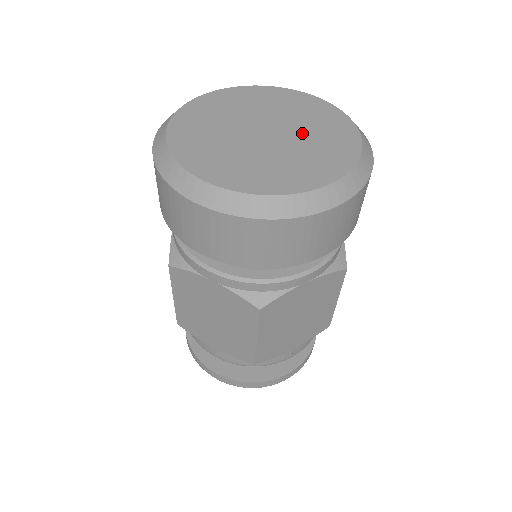
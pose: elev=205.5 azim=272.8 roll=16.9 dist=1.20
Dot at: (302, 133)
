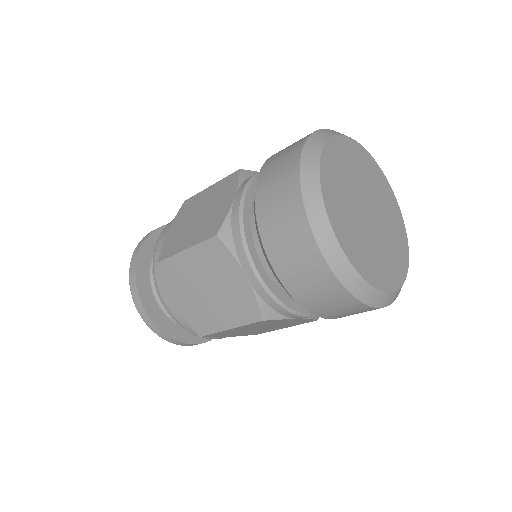
Dot at: (386, 230)
